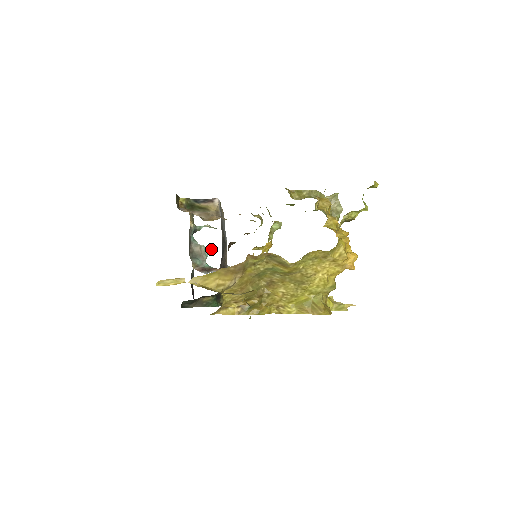
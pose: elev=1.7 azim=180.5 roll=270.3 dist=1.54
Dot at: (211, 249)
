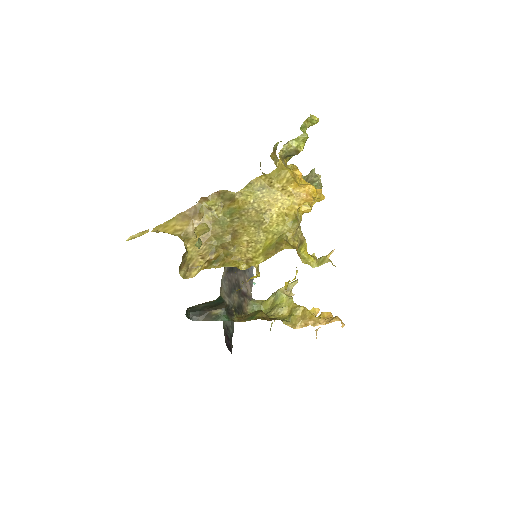
Dot at: occluded
